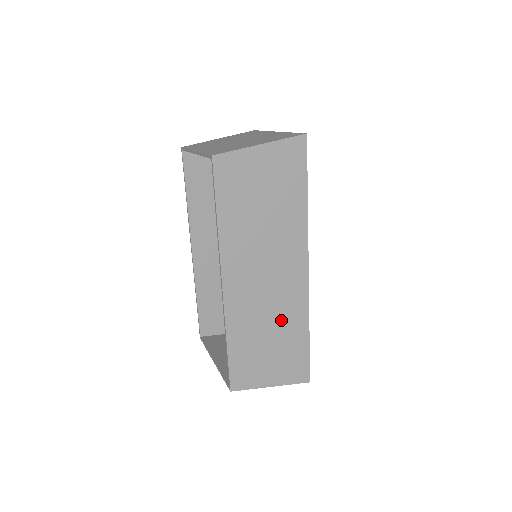
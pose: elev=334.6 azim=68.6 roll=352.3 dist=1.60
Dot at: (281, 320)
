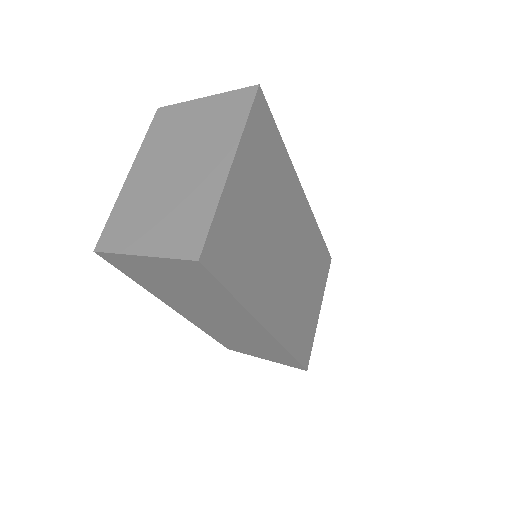
Dot at: (255, 342)
